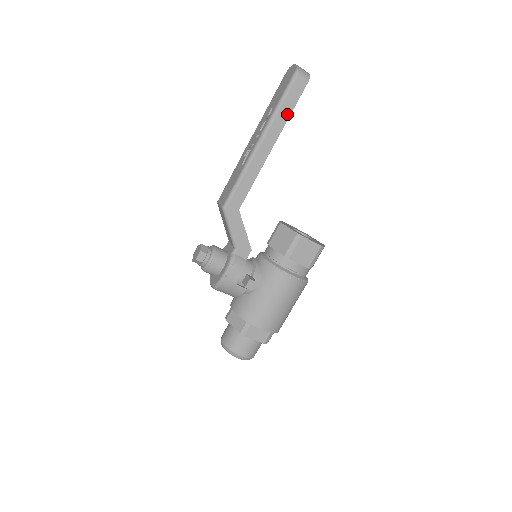
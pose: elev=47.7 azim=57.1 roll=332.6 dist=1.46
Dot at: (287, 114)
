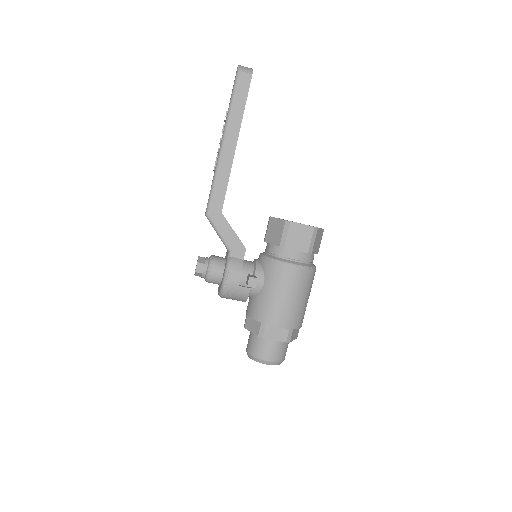
Dot at: (241, 110)
